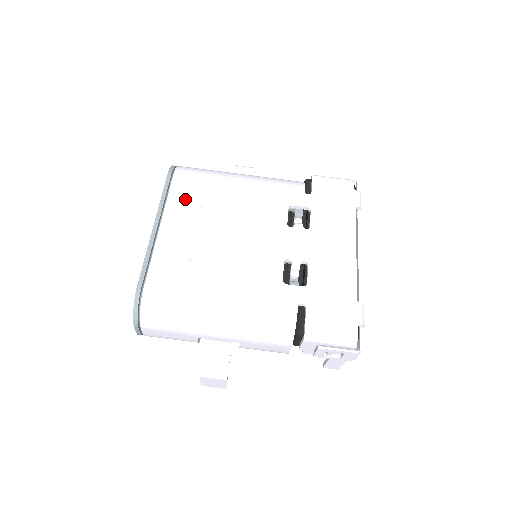
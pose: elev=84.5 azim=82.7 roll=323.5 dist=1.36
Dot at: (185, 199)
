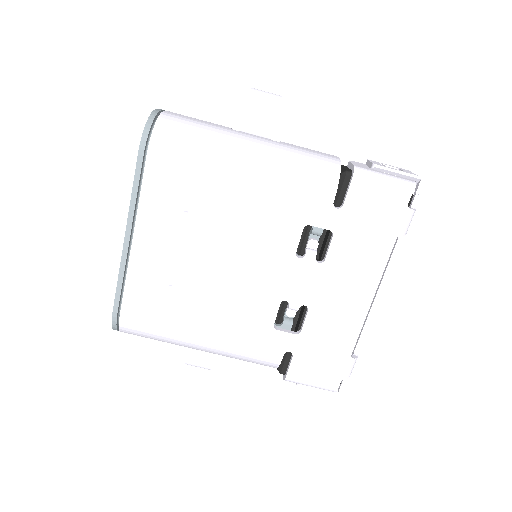
Dot at: (164, 201)
